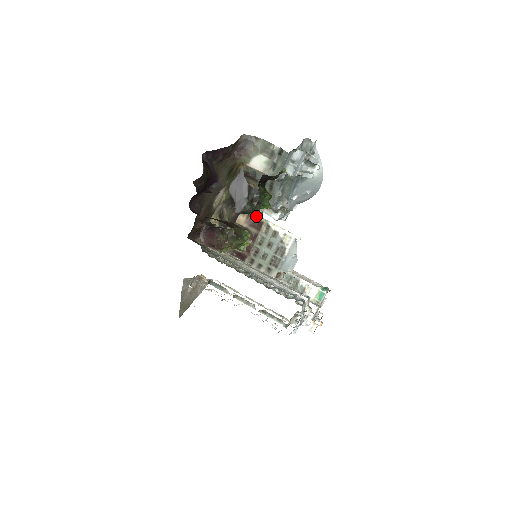
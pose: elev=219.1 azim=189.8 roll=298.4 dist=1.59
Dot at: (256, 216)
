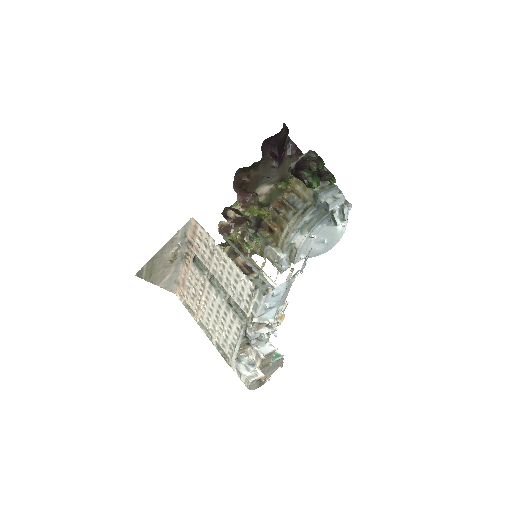
Dot at: (265, 248)
